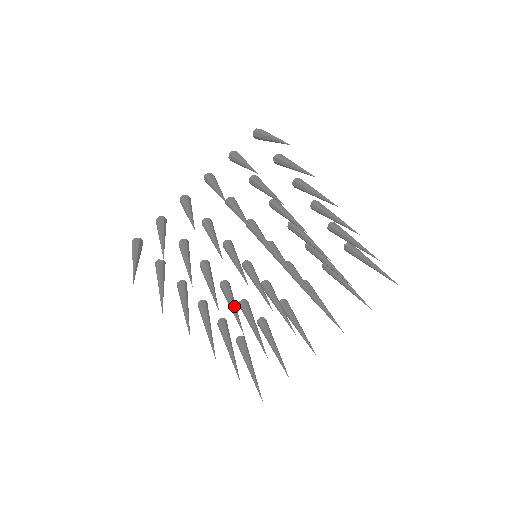
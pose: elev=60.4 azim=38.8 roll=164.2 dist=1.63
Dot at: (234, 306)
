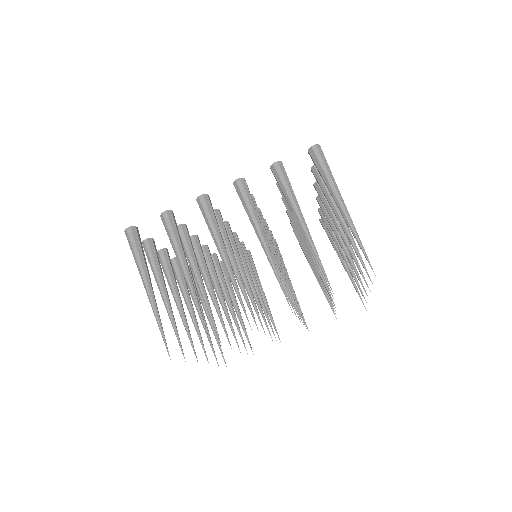
Dot at: (223, 300)
